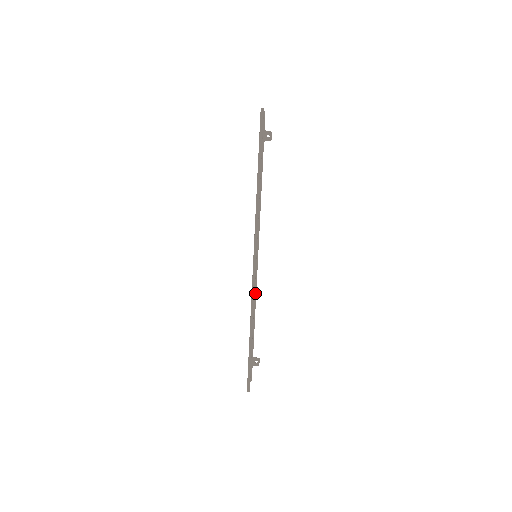
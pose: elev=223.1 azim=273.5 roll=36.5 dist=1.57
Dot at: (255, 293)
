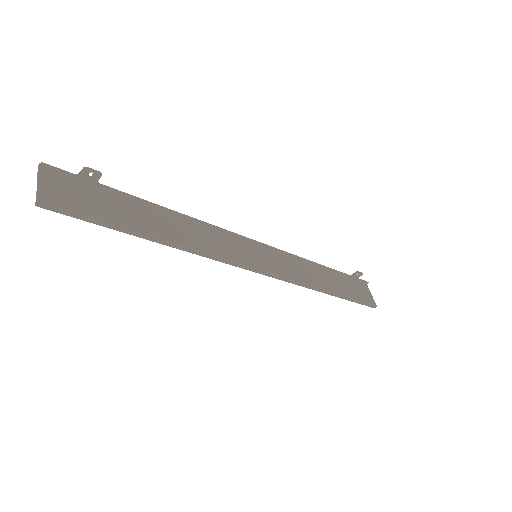
Dot at: (294, 256)
